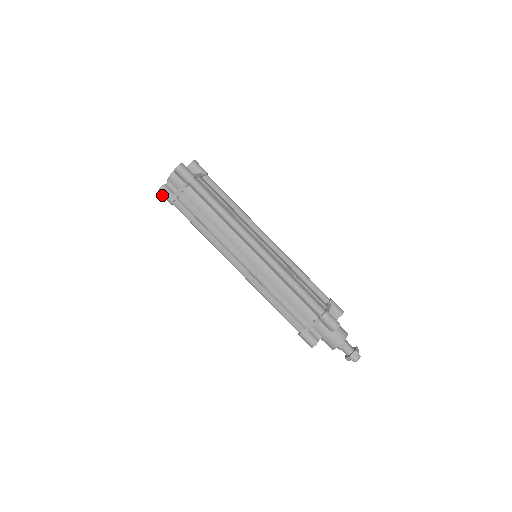
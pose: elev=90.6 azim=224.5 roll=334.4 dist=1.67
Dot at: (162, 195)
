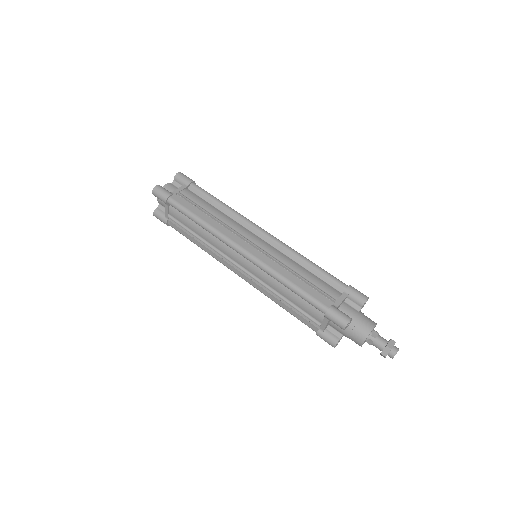
Dot at: occluded
